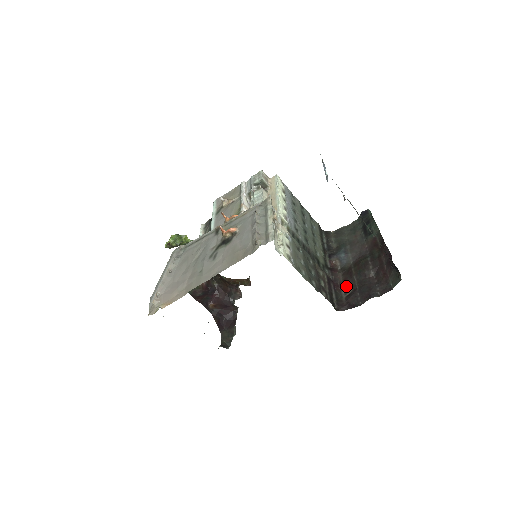
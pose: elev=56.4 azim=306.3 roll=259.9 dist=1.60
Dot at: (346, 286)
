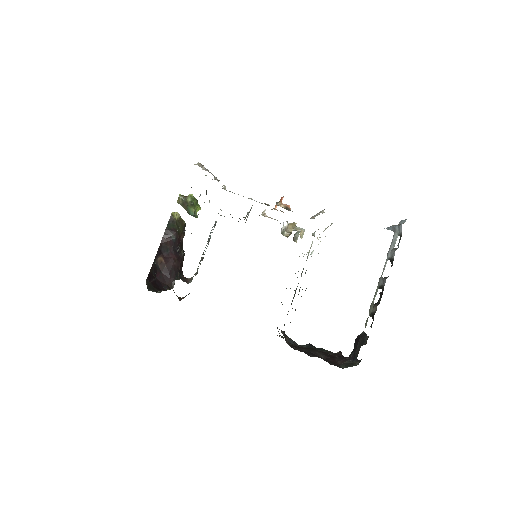
Dot at: (293, 348)
